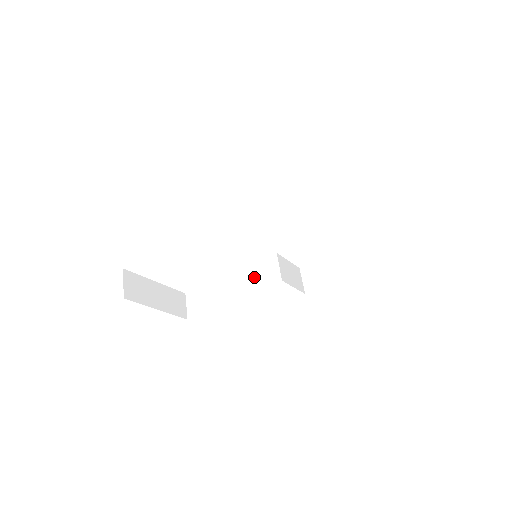
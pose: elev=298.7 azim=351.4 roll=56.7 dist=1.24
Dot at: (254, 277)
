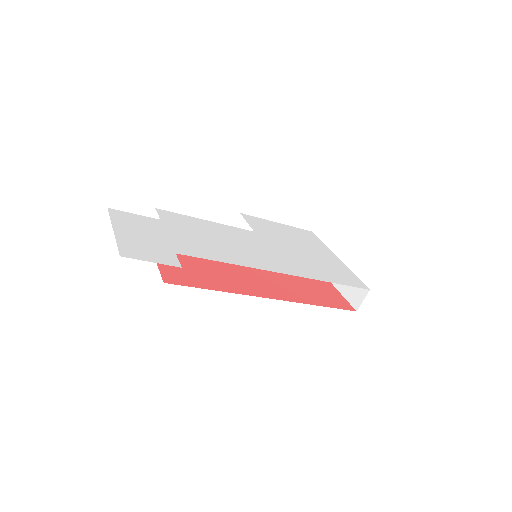
Dot at: occluded
